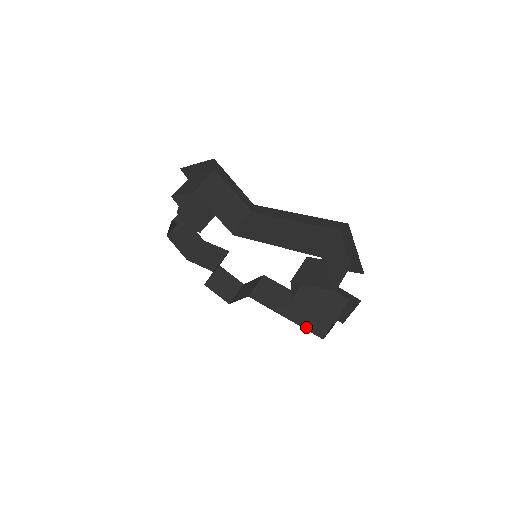
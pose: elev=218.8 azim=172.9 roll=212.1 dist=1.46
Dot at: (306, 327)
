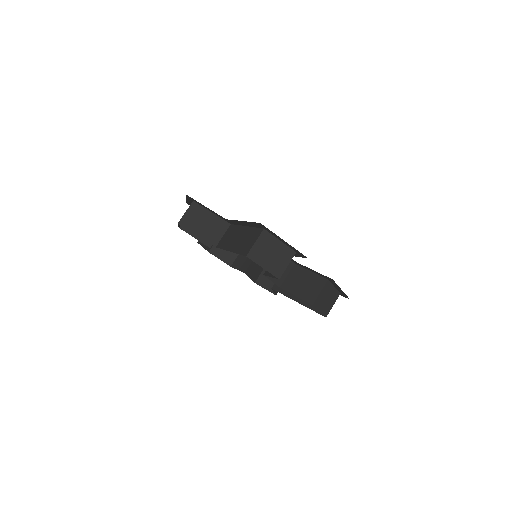
Dot at: (313, 308)
